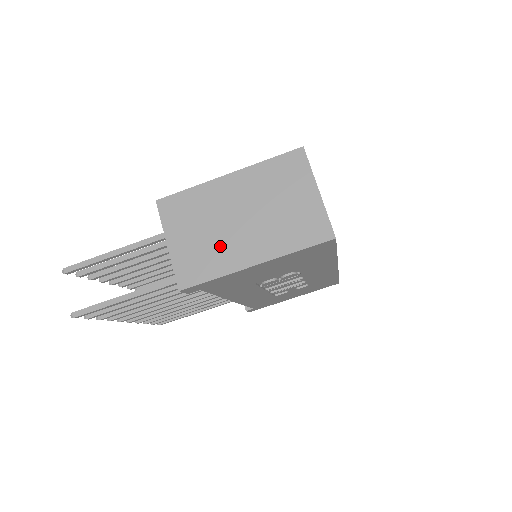
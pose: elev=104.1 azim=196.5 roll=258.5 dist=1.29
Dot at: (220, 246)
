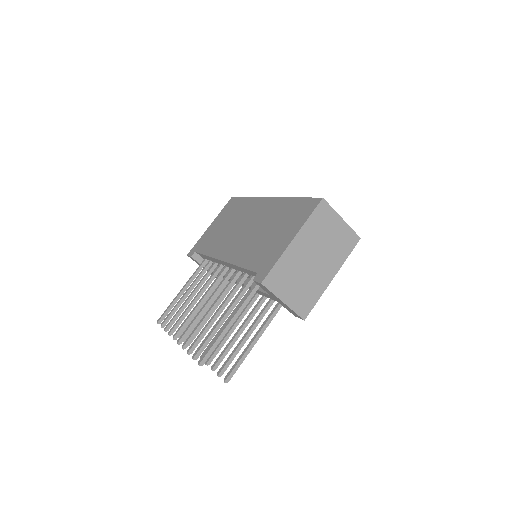
Dot at: (311, 282)
